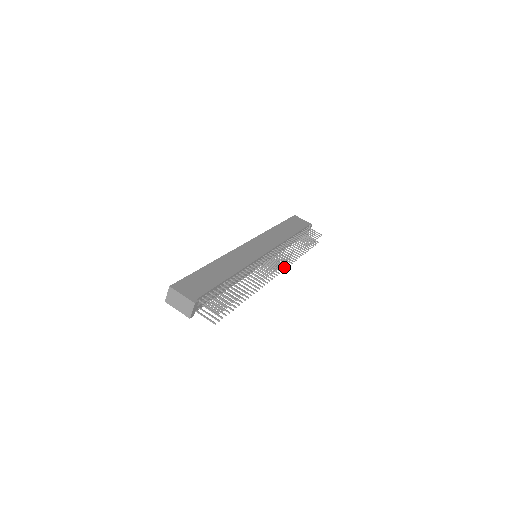
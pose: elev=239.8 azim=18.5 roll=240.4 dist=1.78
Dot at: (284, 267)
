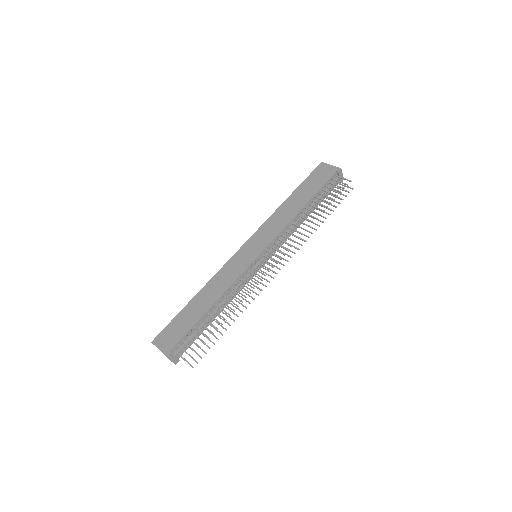
Dot at: occluded
